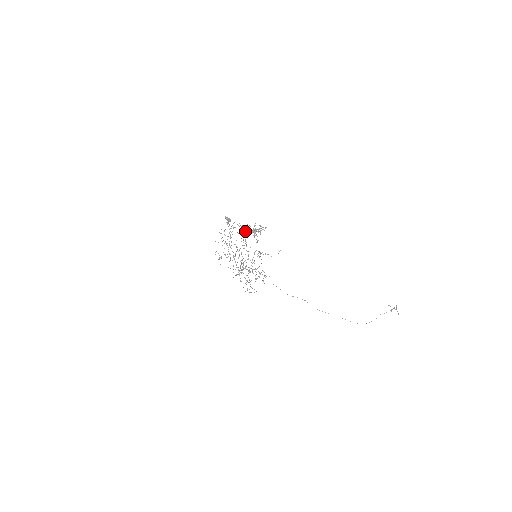
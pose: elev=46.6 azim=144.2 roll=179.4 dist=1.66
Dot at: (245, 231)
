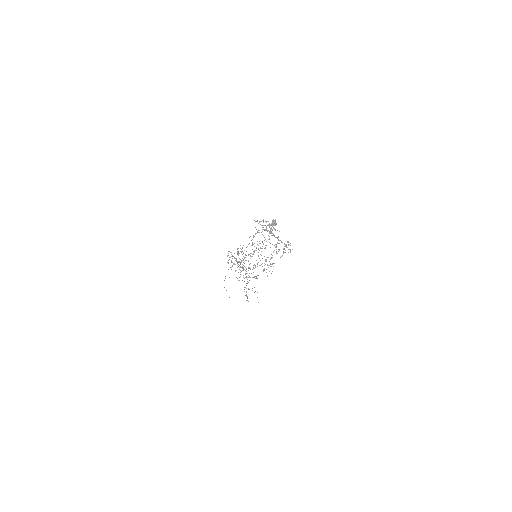
Dot at: occluded
